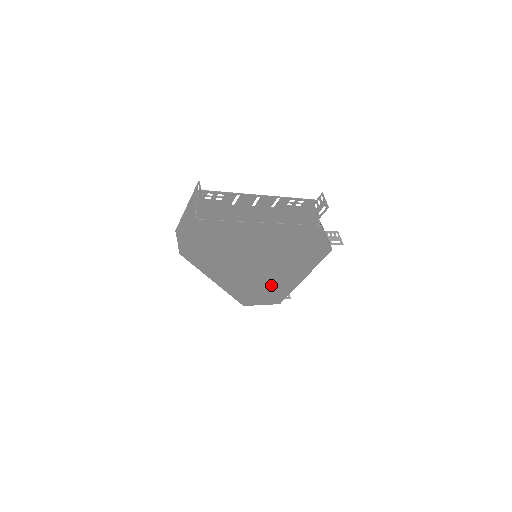
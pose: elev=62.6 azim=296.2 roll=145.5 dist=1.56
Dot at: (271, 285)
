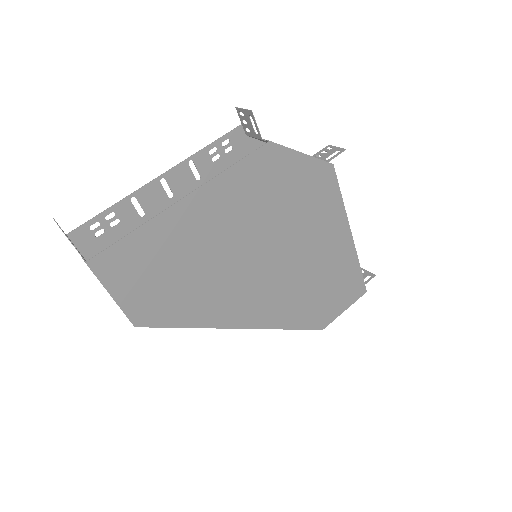
Dot at: (320, 276)
